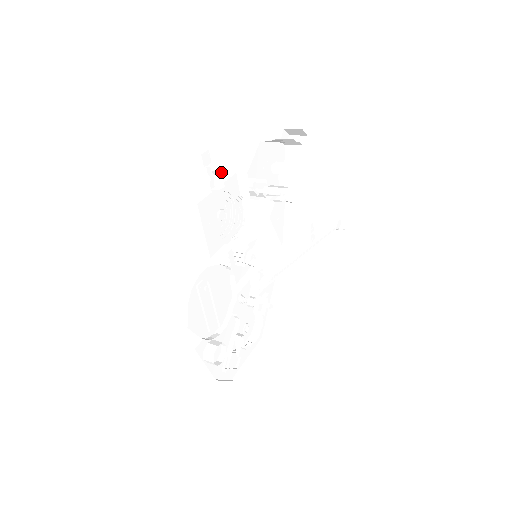
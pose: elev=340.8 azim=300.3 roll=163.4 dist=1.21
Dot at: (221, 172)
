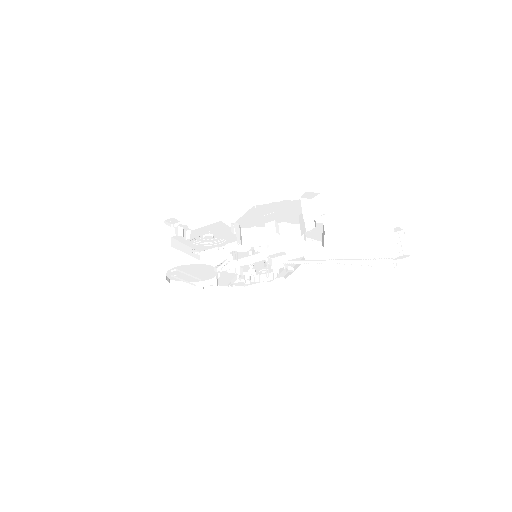
Dot at: occluded
